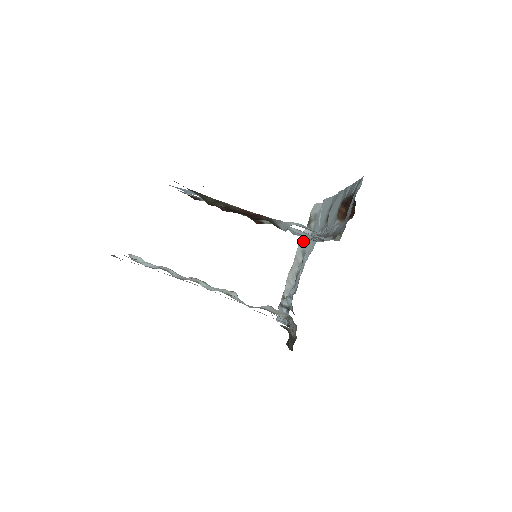
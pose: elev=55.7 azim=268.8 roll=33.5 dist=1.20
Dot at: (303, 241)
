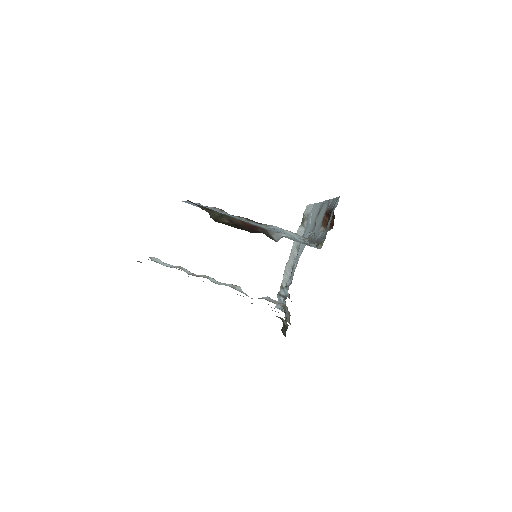
Dot at: occluded
